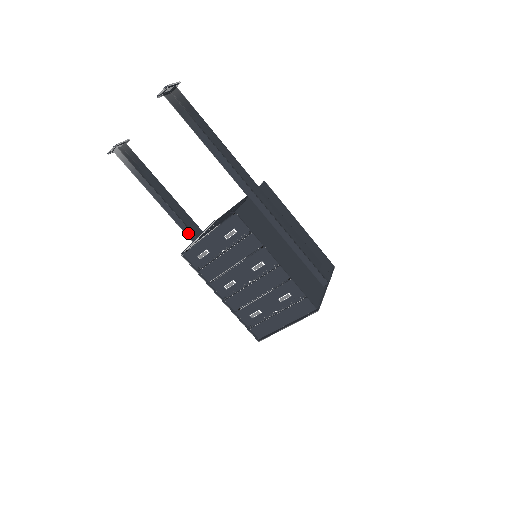
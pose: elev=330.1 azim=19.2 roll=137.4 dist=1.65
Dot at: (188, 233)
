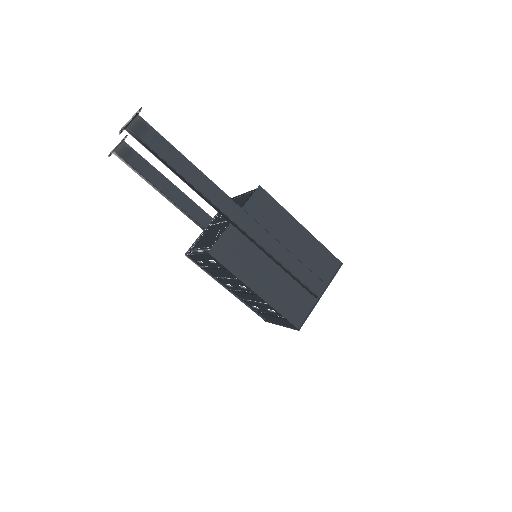
Dot at: (197, 224)
